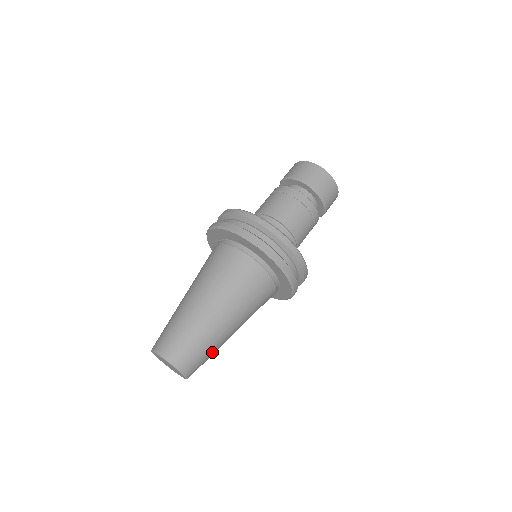
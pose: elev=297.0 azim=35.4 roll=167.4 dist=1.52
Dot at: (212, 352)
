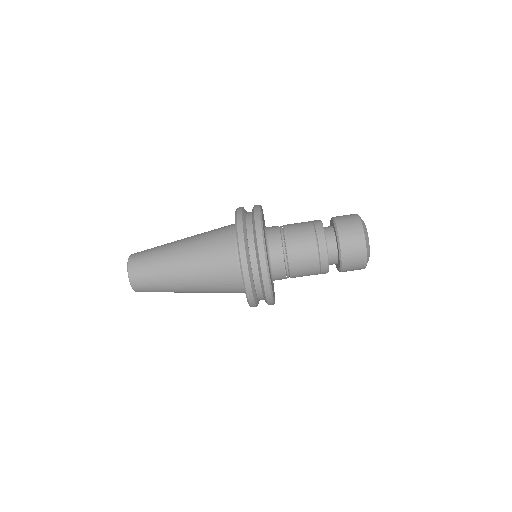
Dot at: occluded
